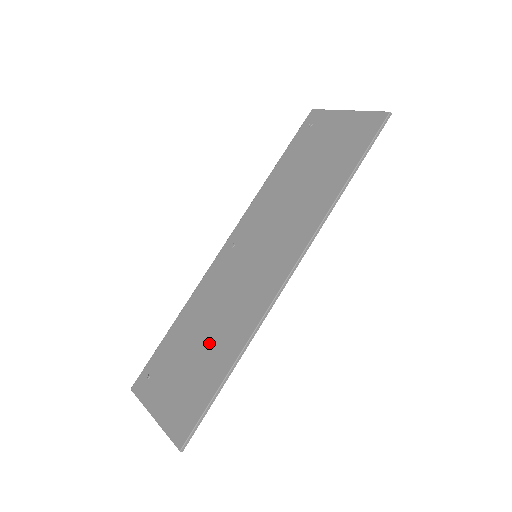
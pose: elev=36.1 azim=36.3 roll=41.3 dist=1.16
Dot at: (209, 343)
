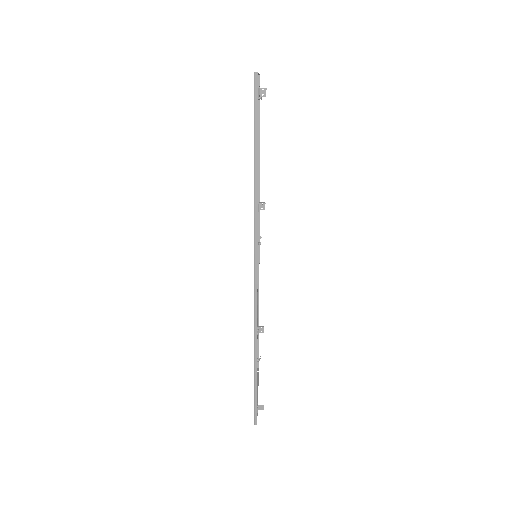
Dot at: occluded
